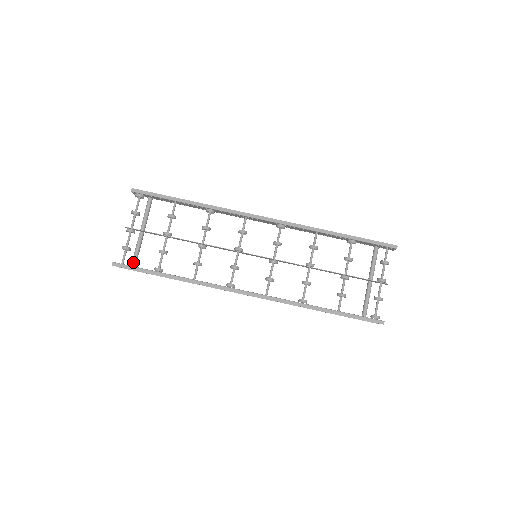
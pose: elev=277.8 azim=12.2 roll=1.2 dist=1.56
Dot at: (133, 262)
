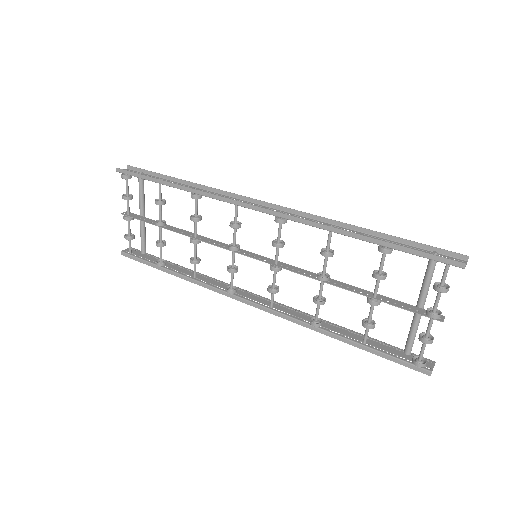
Dot at: (141, 249)
